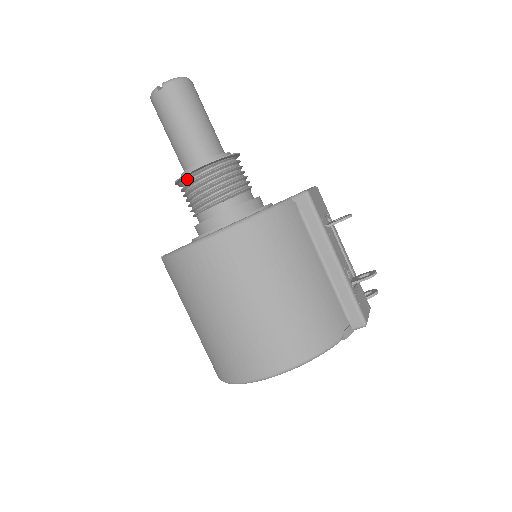
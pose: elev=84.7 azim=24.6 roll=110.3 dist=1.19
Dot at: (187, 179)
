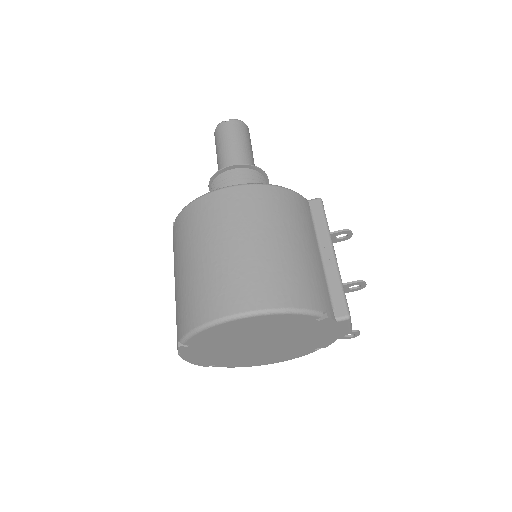
Dot at: (223, 174)
